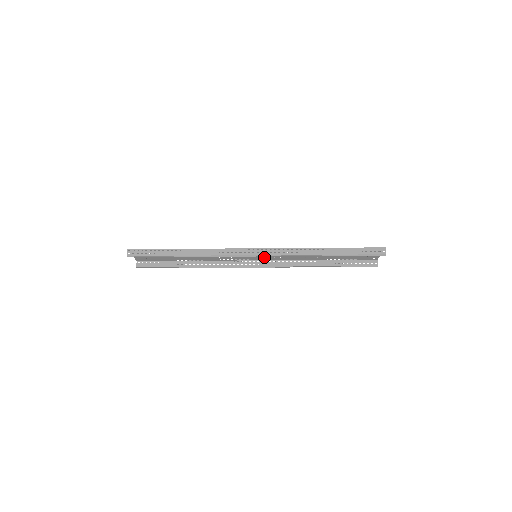
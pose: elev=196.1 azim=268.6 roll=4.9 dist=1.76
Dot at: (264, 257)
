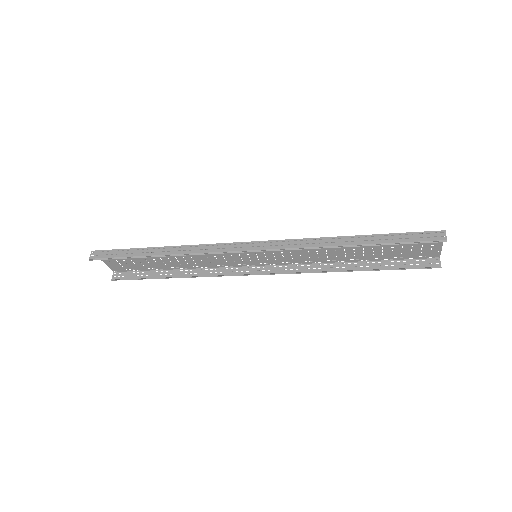
Dot at: (269, 259)
